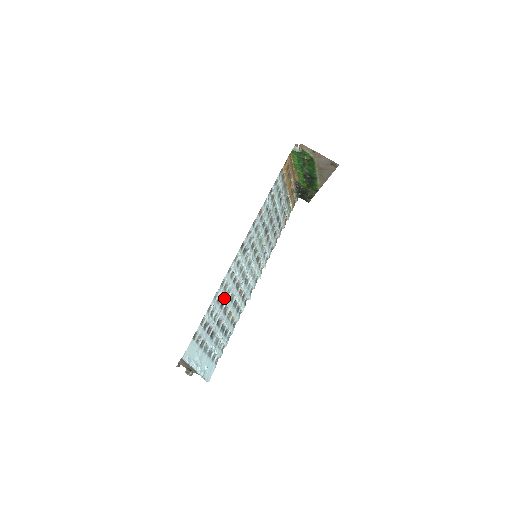
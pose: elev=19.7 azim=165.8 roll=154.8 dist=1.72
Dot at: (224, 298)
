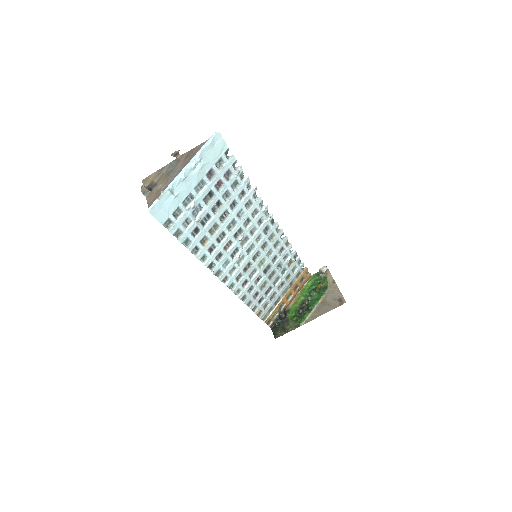
Dot at: (239, 205)
